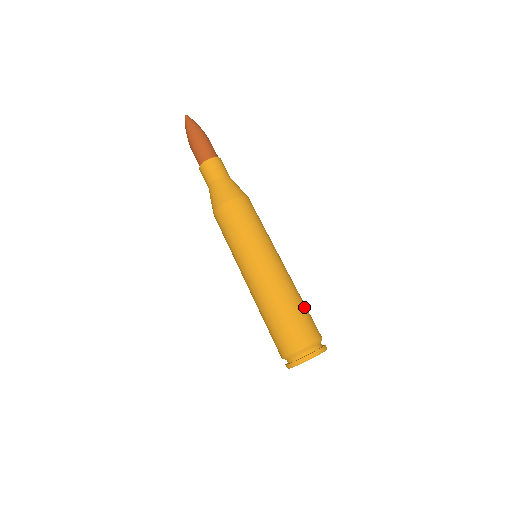
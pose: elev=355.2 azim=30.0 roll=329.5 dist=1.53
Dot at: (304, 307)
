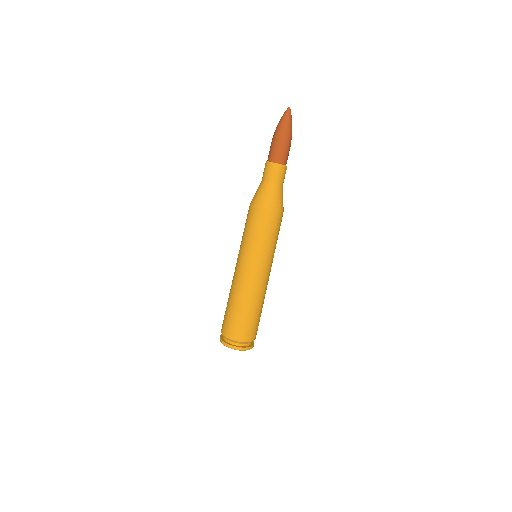
Dot at: occluded
